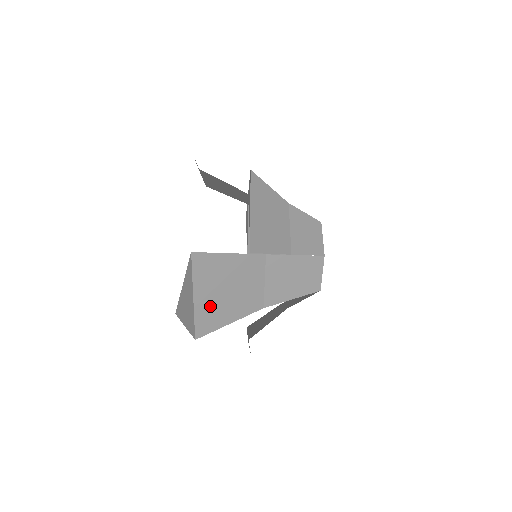
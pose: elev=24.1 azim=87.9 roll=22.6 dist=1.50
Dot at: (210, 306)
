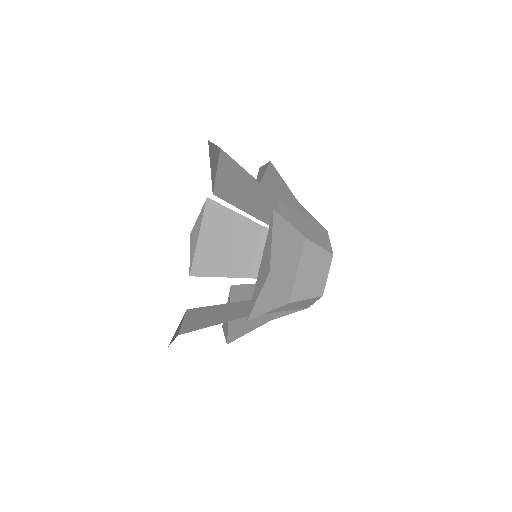
Dot at: (230, 186)
